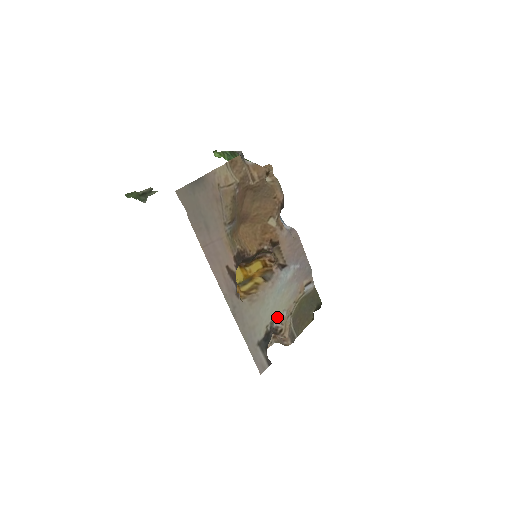
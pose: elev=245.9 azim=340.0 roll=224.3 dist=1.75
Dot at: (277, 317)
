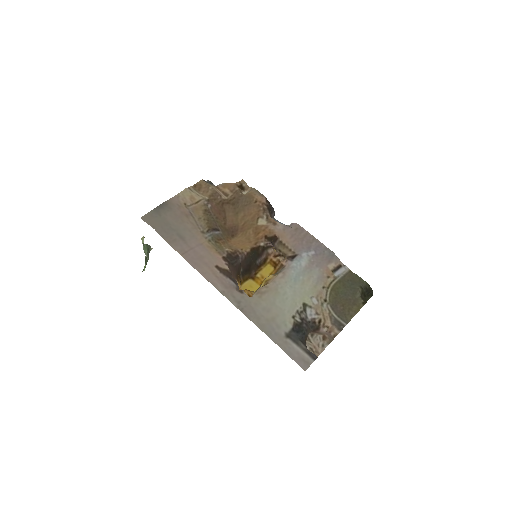
Dot at: (305, 306)
